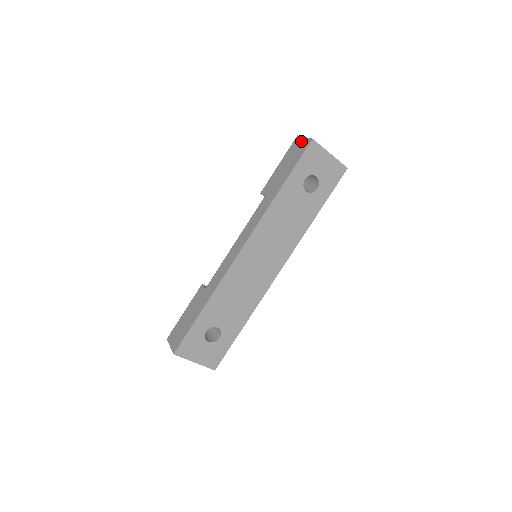
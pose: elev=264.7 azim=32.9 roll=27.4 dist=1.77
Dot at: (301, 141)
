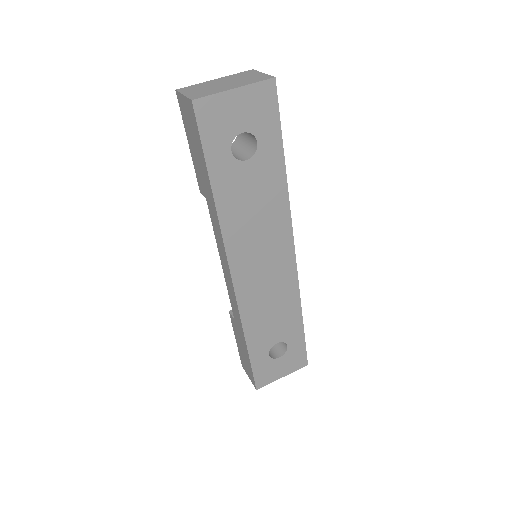
Dot at: (184, 103)
